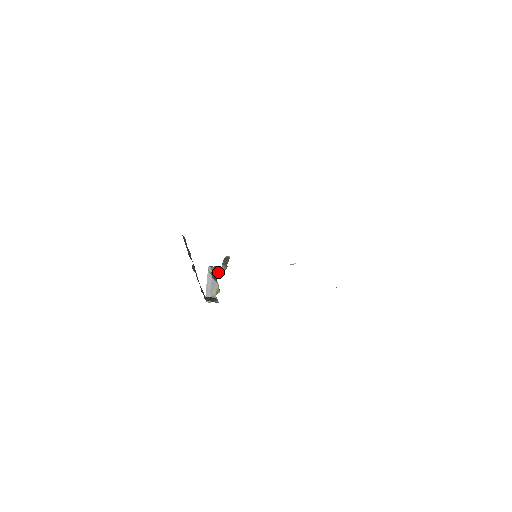
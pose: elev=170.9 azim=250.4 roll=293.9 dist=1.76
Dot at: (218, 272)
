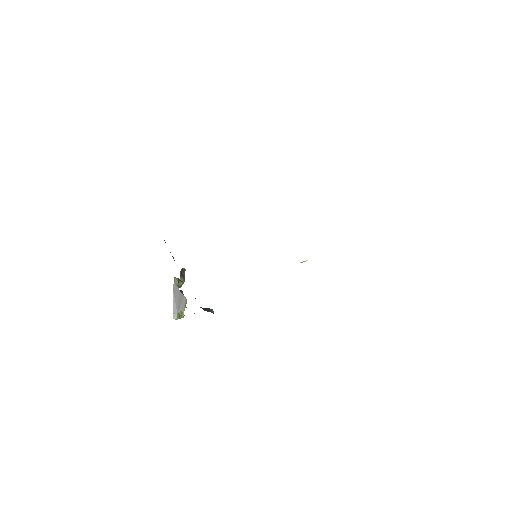
Dot at: (181, 284)
